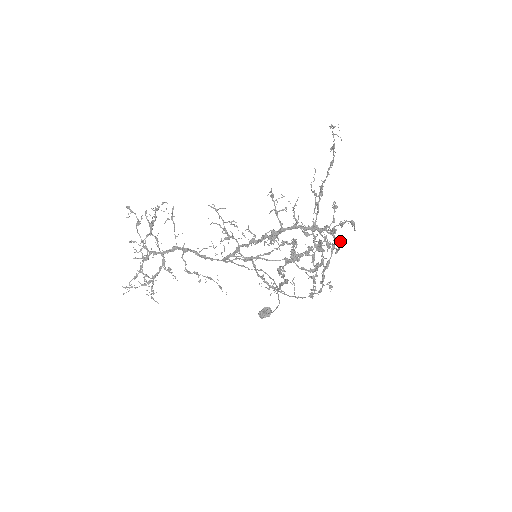
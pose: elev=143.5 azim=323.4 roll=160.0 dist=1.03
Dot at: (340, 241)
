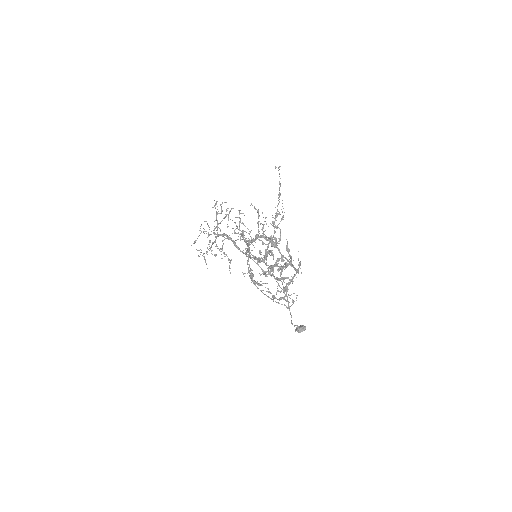
Dot at: (287, 259)
